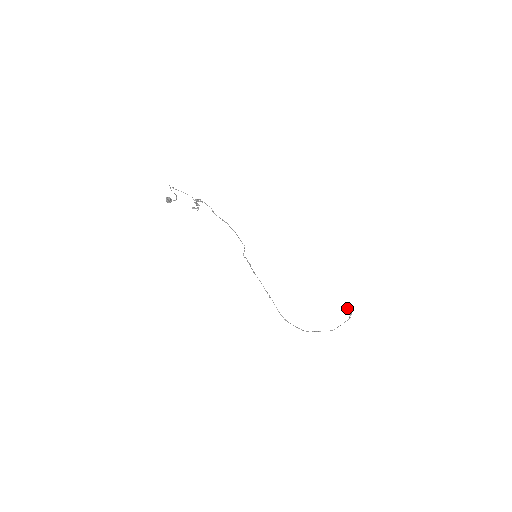
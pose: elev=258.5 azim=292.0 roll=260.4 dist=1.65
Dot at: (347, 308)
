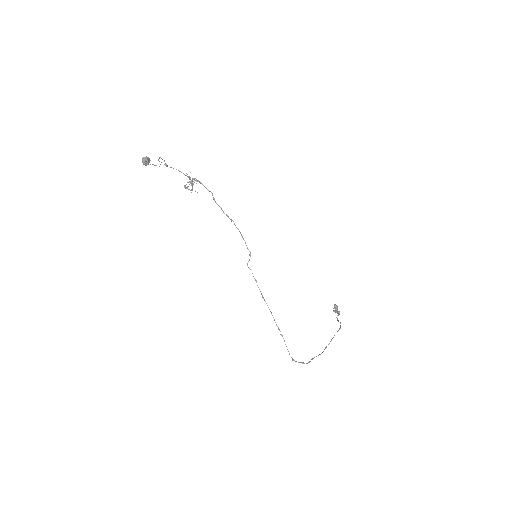
Dot at: (334, 305)
